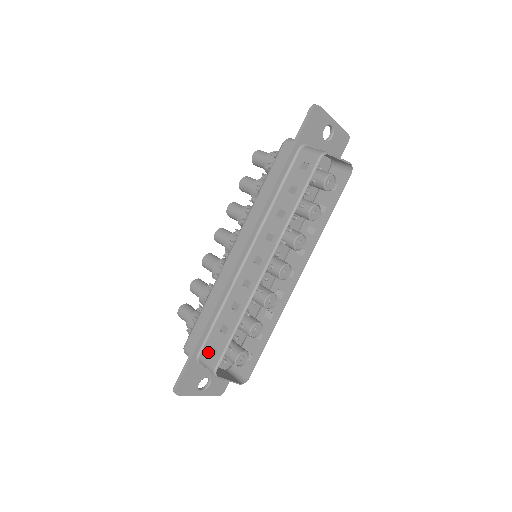
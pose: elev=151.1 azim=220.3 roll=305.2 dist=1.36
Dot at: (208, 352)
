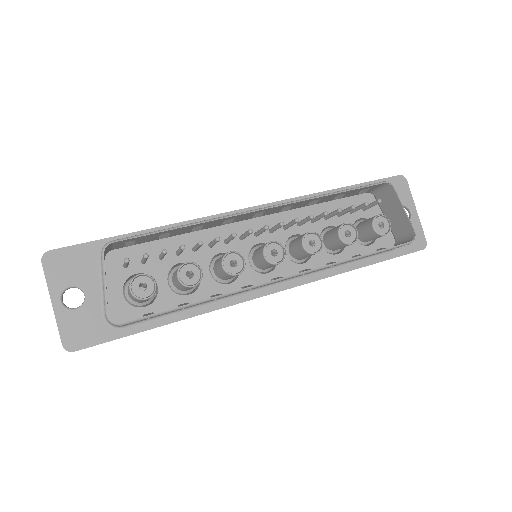
Dot at: occluded
